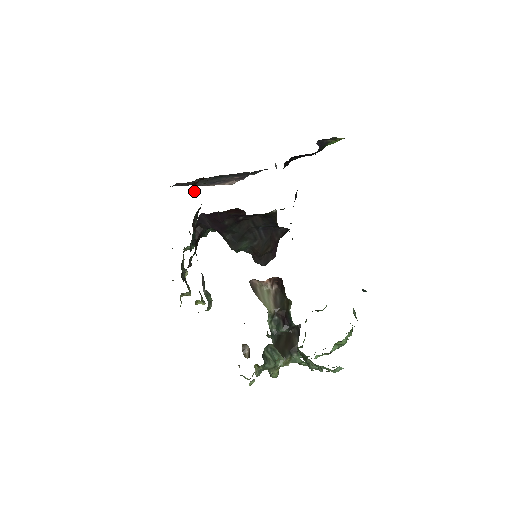
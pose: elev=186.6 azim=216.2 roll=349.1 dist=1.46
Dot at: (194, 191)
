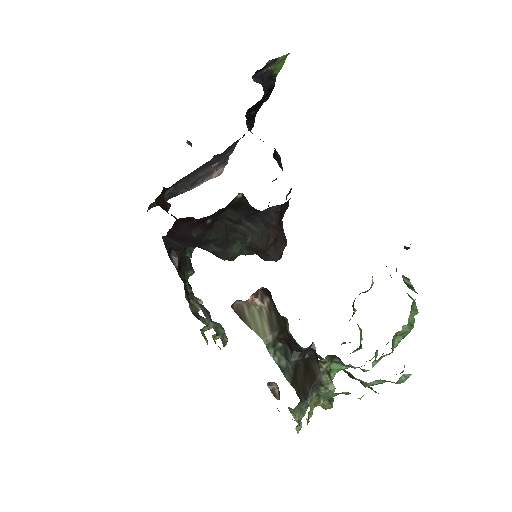
Dot at: (164, 207)
